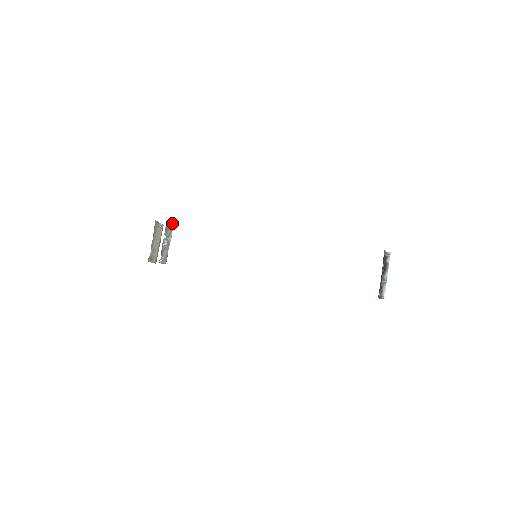
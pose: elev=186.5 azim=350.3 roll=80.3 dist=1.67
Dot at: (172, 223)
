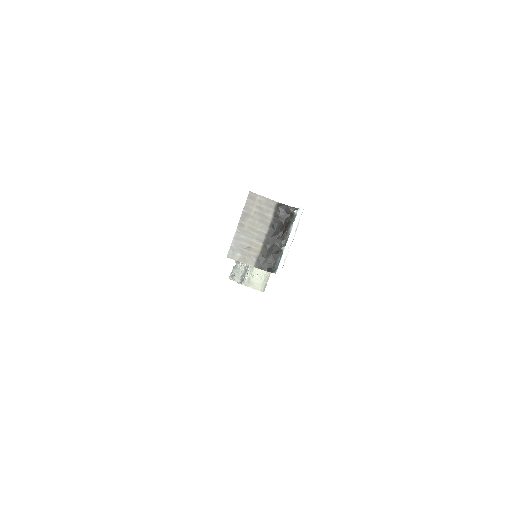
Dot at: occluded
